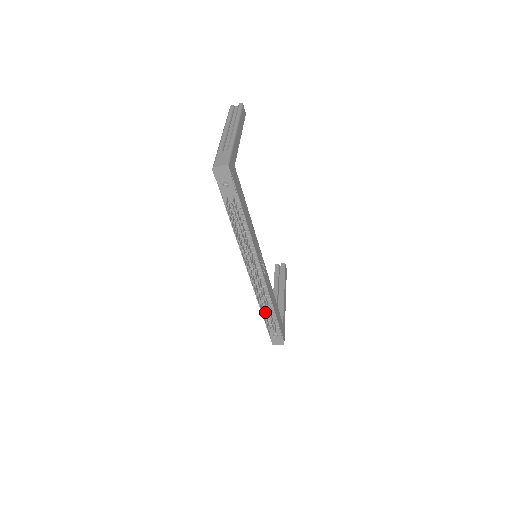
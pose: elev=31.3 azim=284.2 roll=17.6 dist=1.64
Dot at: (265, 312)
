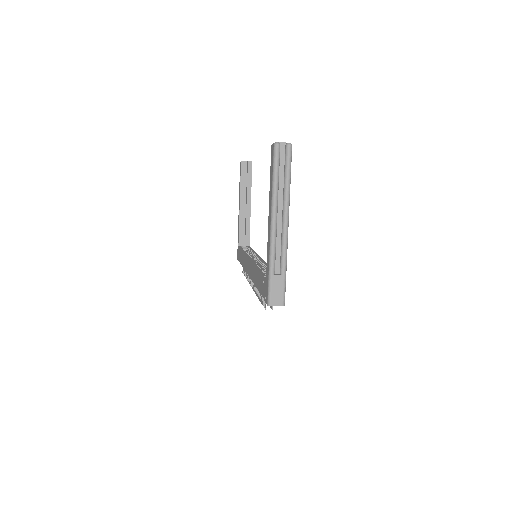
Dot at: occluded
